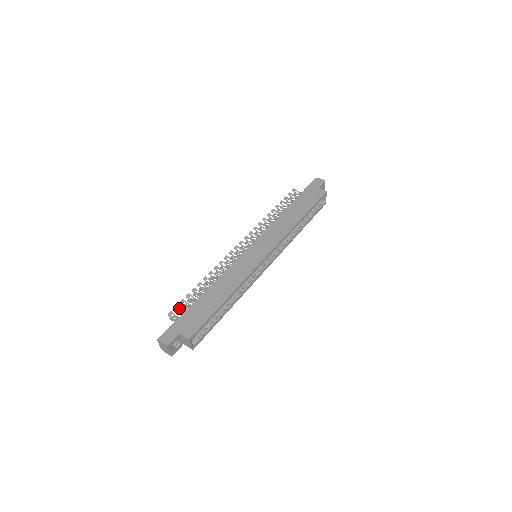
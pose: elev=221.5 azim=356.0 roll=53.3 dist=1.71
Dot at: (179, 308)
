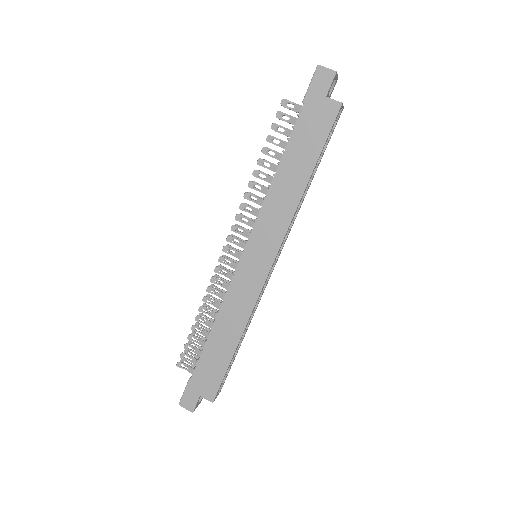
Dot at: occluded
